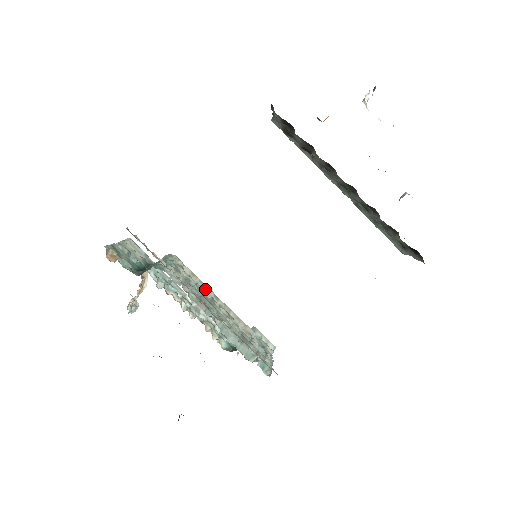
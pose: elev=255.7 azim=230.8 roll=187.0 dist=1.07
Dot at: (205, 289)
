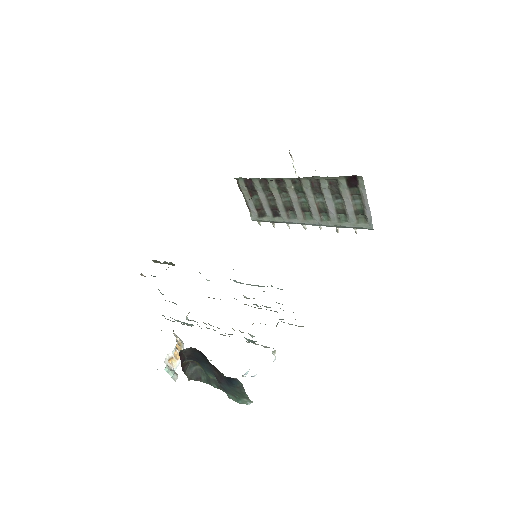
Dot at: occluded
